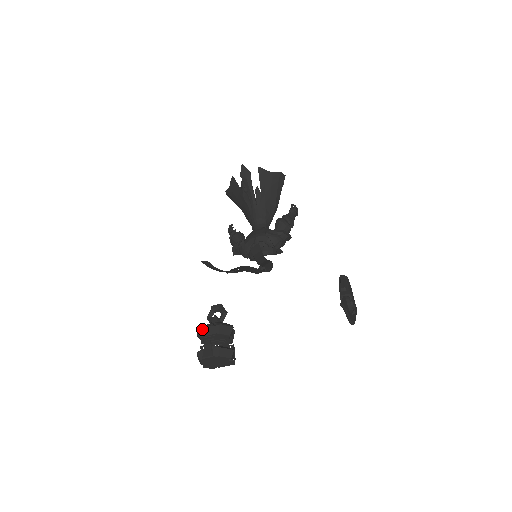
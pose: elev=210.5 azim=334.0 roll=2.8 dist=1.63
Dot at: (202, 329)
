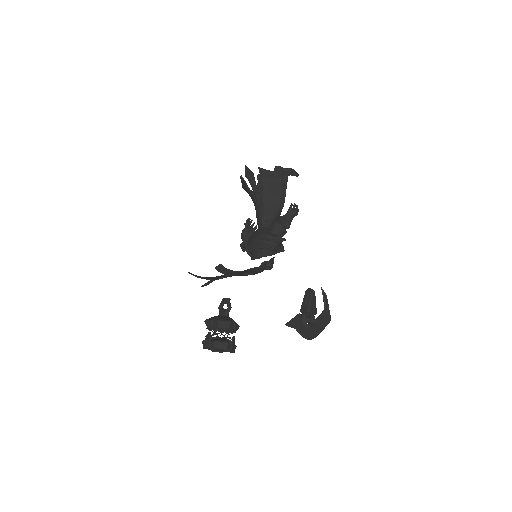
Dot at: (207, 321)
